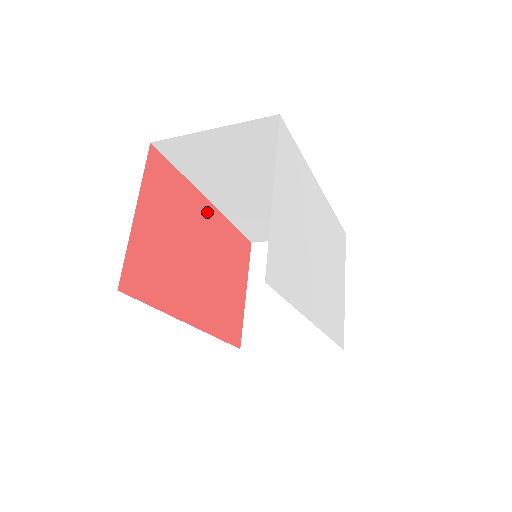
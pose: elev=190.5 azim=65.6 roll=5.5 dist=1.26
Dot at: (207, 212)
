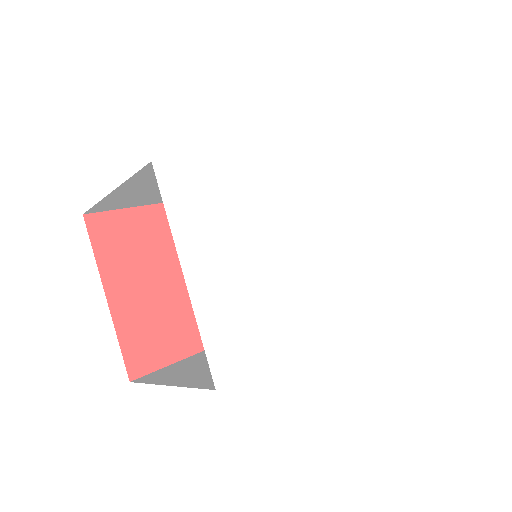
Dot at: occluded
